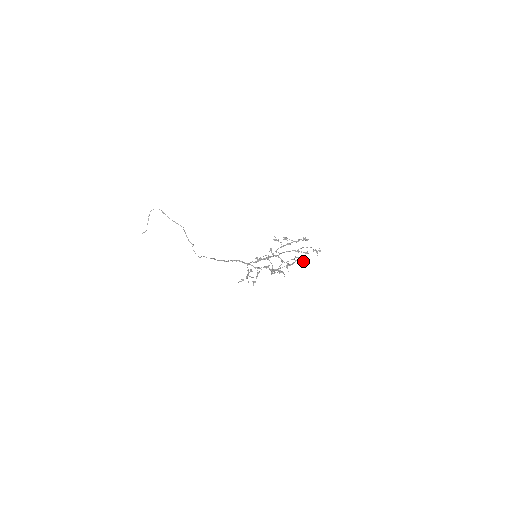
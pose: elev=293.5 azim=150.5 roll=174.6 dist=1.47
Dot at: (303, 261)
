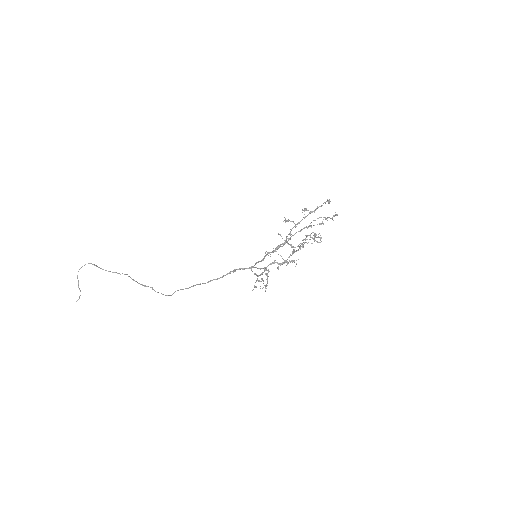
Dot at: (314, 238)
